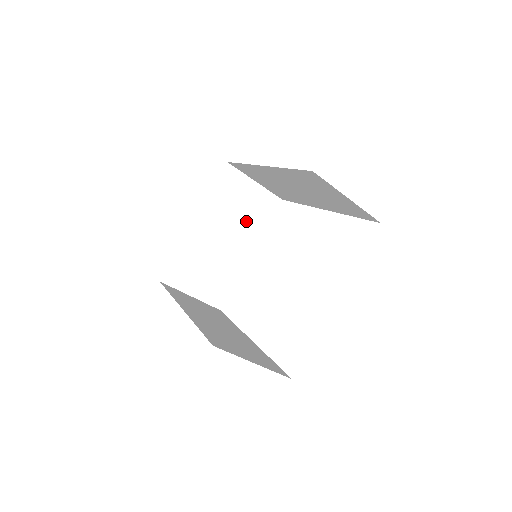
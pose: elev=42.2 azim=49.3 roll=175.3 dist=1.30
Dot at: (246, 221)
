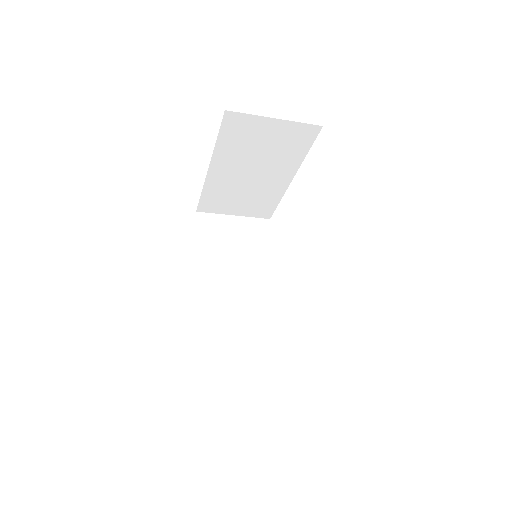
Dot at: (275, 155)
